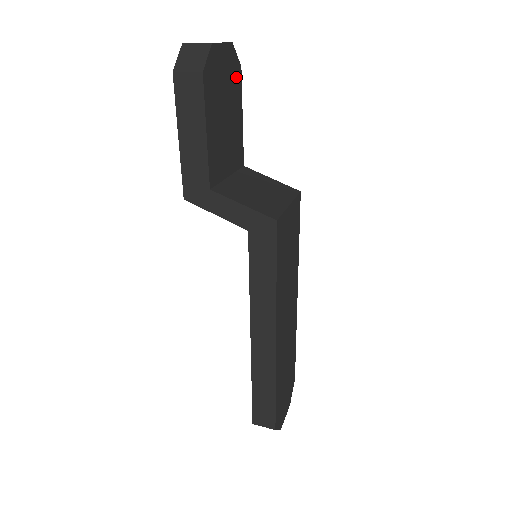
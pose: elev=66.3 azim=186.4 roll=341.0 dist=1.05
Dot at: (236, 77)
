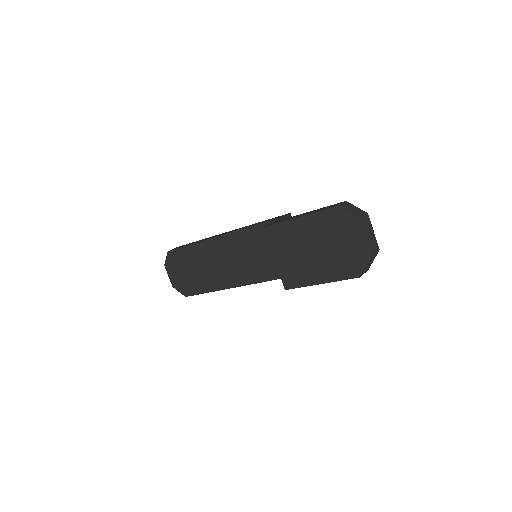
Dot at: occluded
